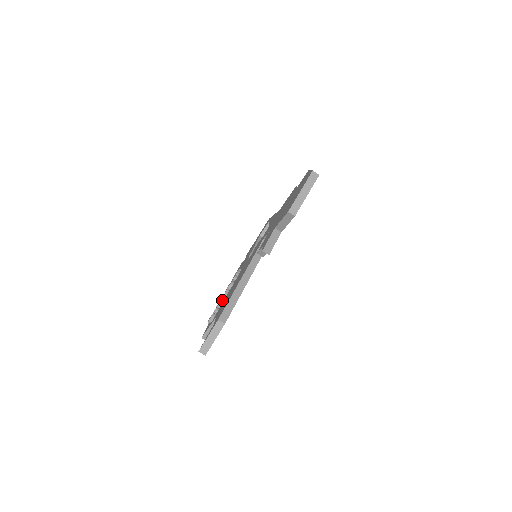
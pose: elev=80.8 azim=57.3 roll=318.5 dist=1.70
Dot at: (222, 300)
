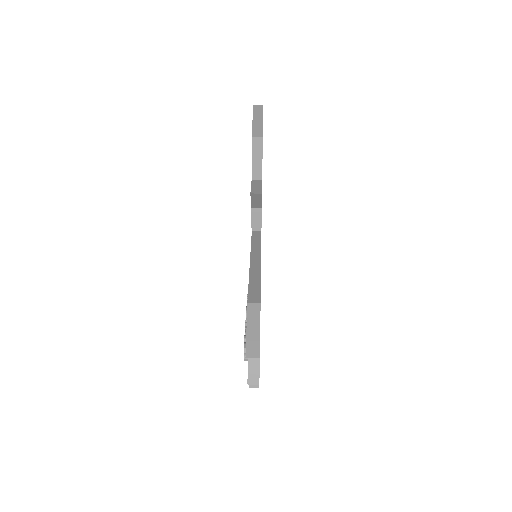
Dot at: occluded
